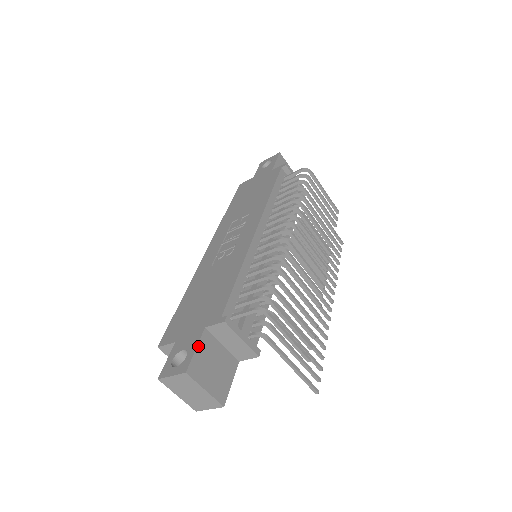
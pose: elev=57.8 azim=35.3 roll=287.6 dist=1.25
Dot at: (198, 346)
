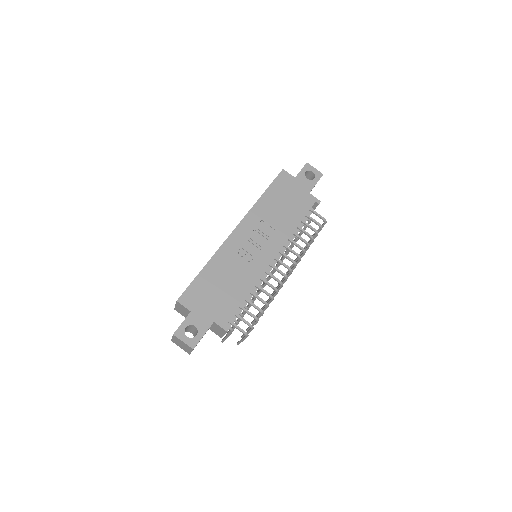
Dot at: occluded
